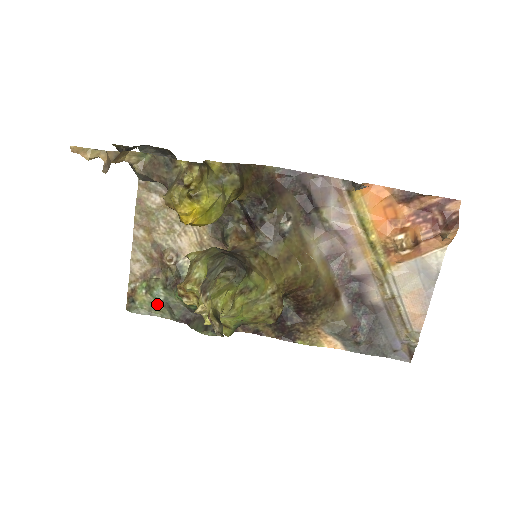
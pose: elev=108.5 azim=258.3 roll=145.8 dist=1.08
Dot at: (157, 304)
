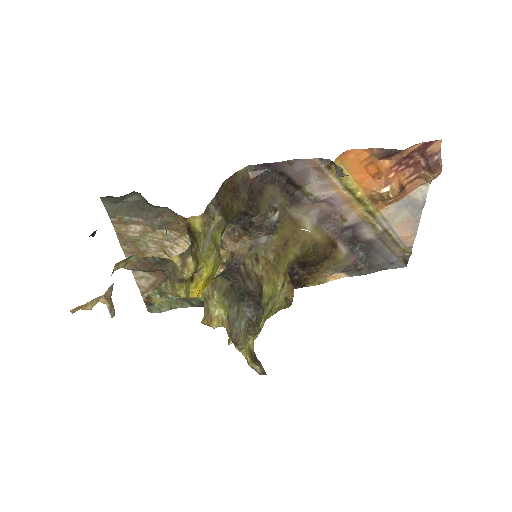
Dot at: (174, 301)
